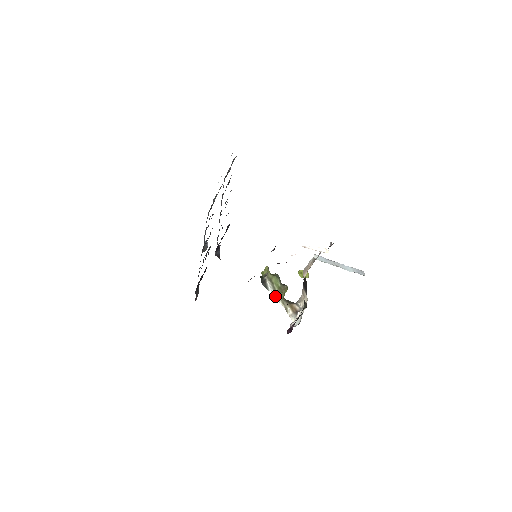
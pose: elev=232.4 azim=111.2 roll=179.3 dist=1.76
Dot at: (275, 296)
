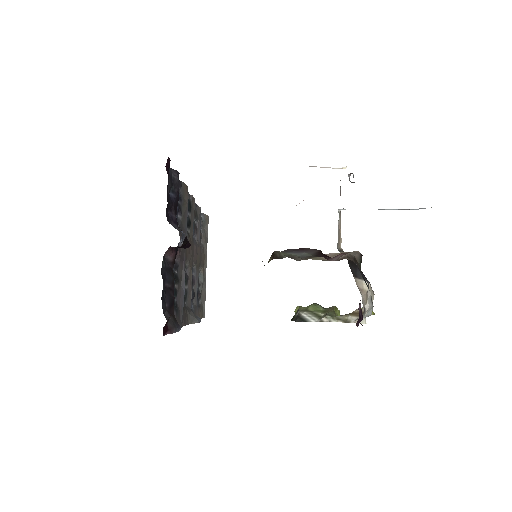
Dot at: (321, 320)
